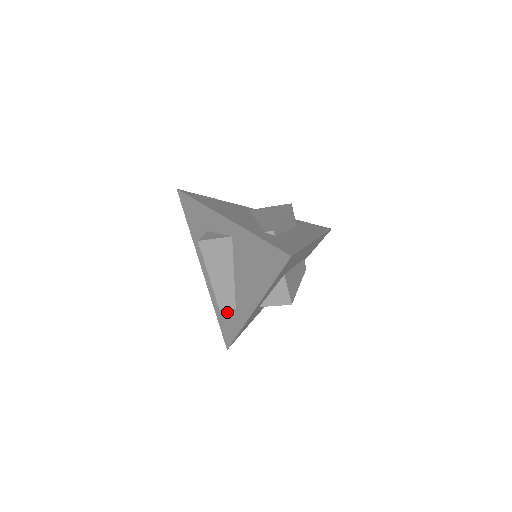
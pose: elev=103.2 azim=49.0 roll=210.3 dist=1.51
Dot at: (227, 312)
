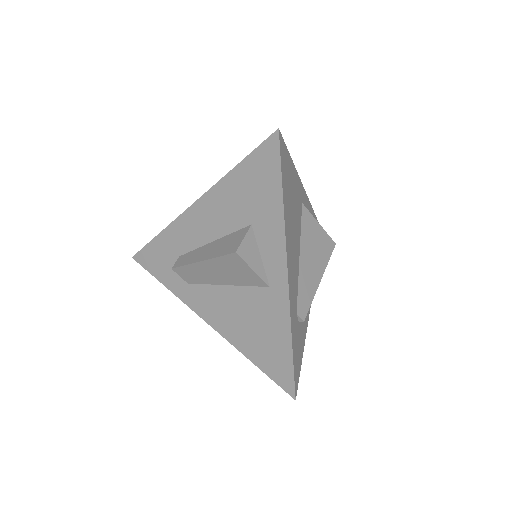
Dot at: (174, 263)
